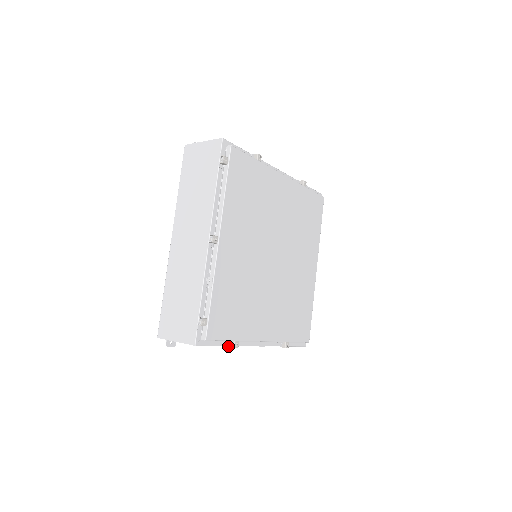
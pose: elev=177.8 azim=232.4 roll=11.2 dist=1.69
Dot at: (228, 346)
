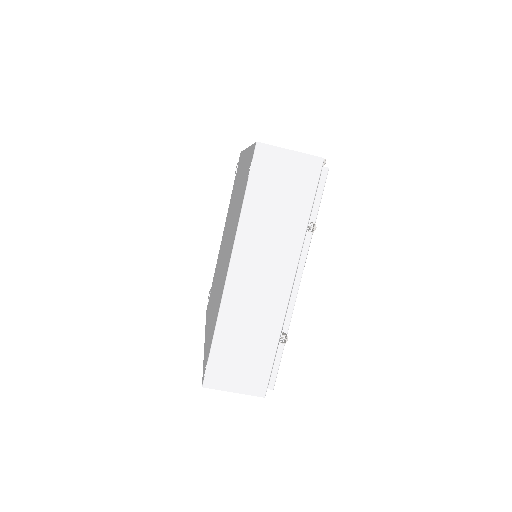
Dot at: (310, 218)
